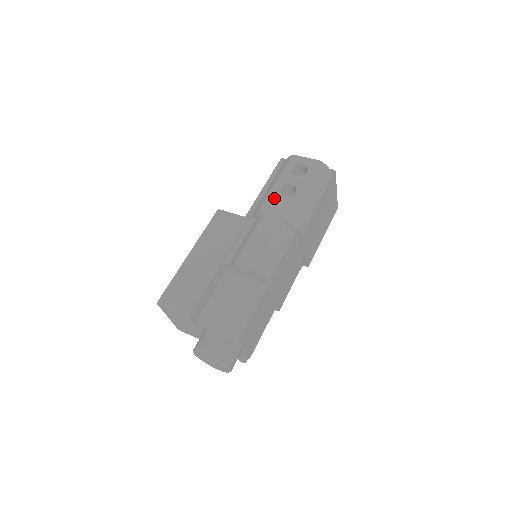
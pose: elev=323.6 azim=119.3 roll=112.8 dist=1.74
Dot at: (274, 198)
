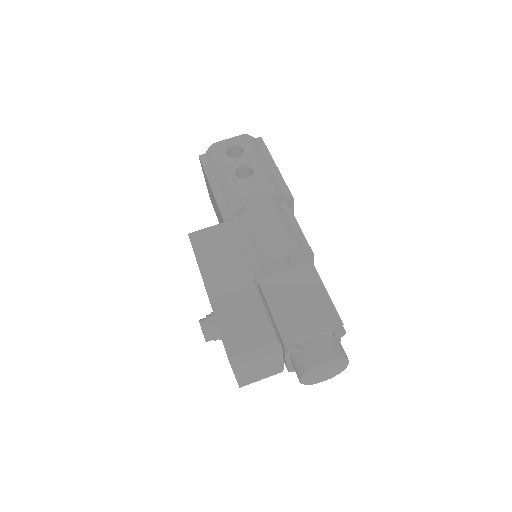
Dot at: (240, 186)
